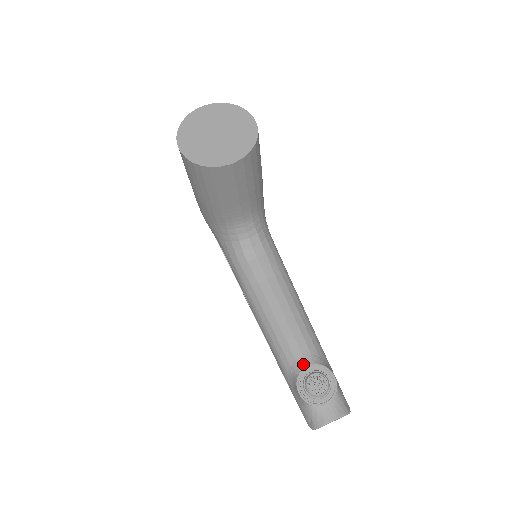
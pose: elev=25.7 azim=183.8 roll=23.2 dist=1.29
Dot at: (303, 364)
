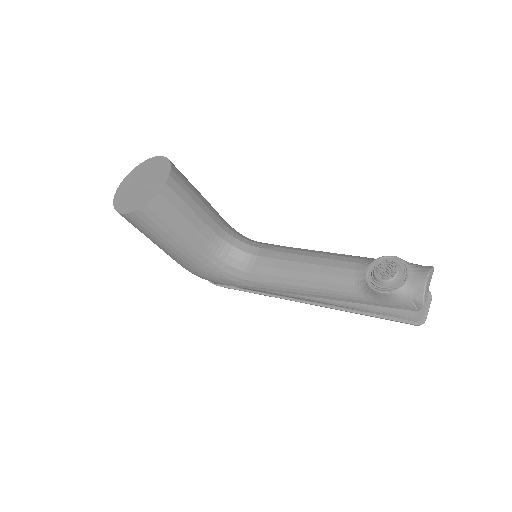
Dot at: (362, 274)
